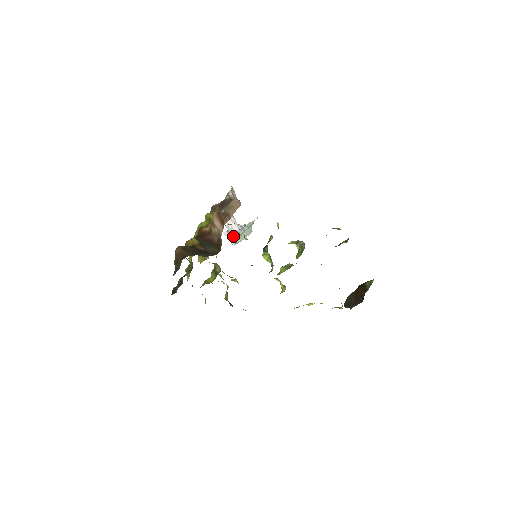
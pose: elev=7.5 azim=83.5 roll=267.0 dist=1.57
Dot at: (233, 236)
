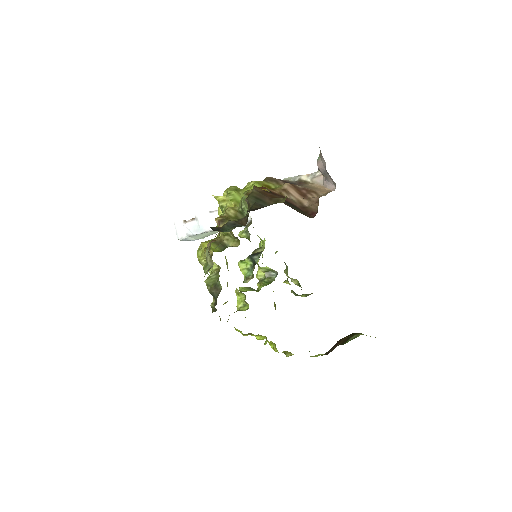
Dot at: (199, 228)
